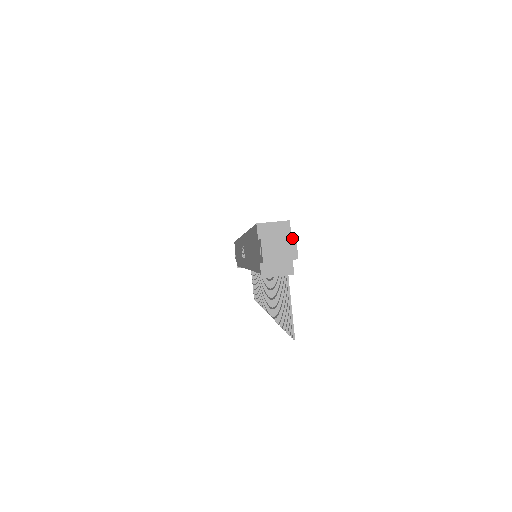
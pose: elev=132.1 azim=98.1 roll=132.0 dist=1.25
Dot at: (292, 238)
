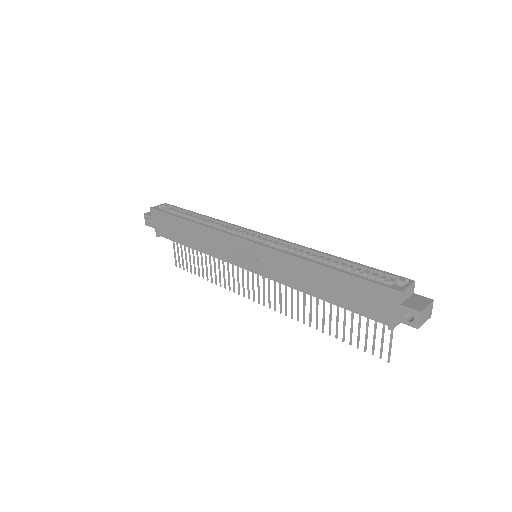
Dot at: (432, 303)
